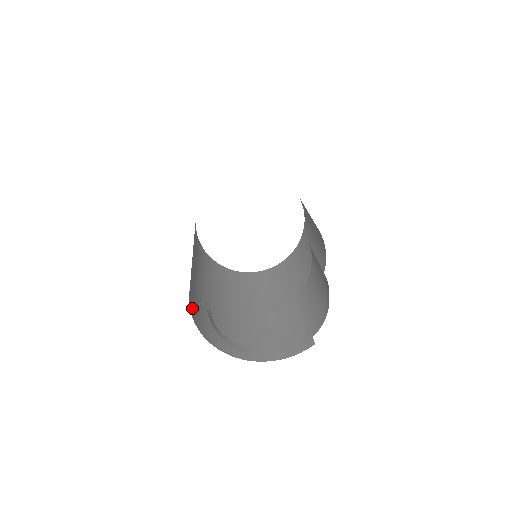
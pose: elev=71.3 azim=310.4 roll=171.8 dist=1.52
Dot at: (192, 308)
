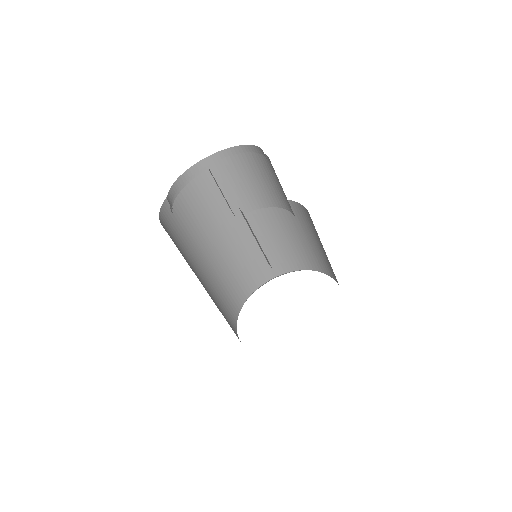
Dot at: (168, 214)
